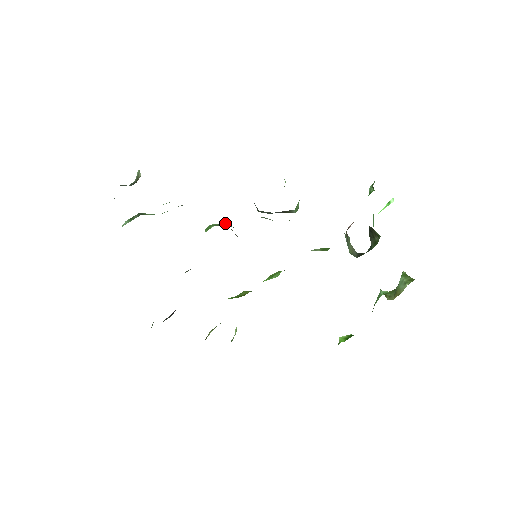
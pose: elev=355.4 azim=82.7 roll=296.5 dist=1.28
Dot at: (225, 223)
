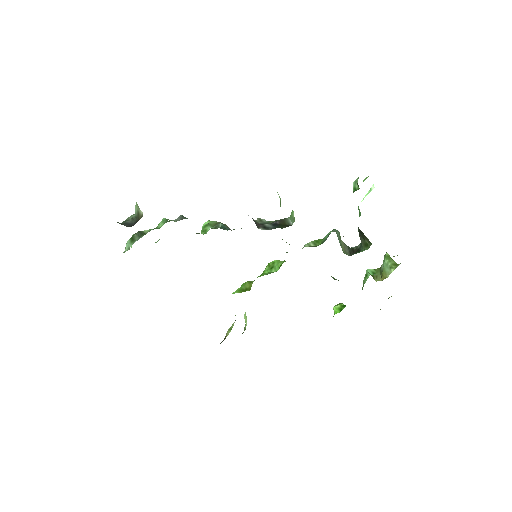
Dot at: (221, 227)
